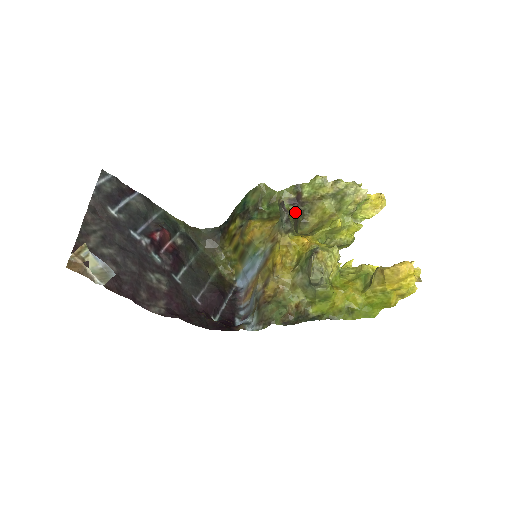
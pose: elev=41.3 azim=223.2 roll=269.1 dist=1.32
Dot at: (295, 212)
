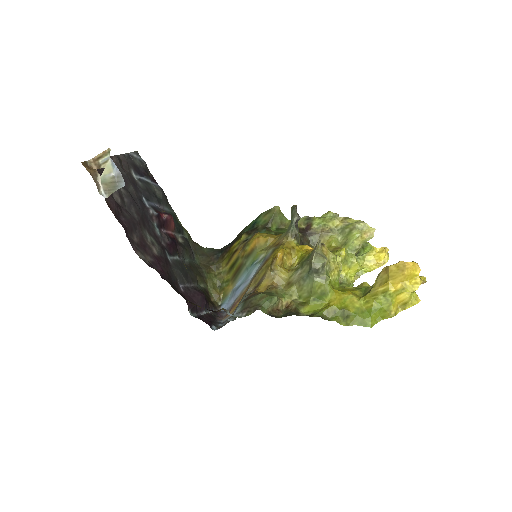
Dot at: (302, 239)
